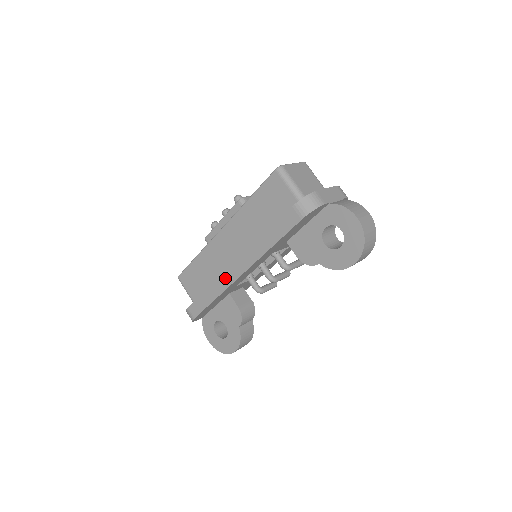
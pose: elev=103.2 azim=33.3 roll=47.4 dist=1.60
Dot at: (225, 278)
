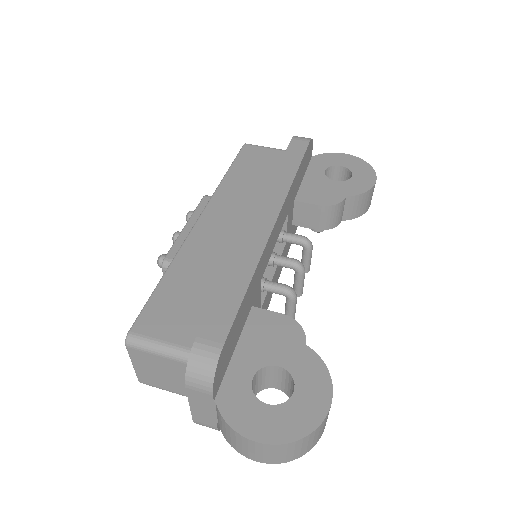
Dot at: (253, 237)
